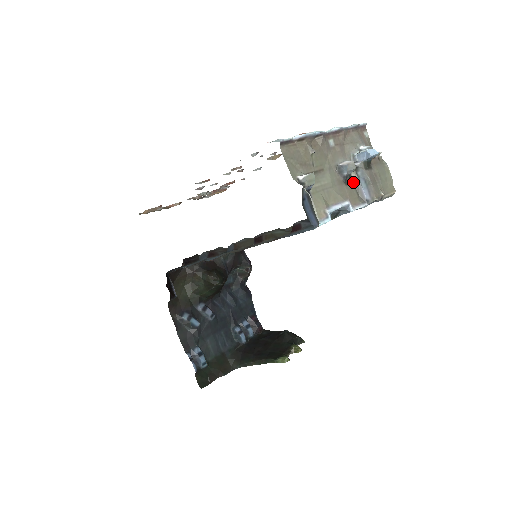
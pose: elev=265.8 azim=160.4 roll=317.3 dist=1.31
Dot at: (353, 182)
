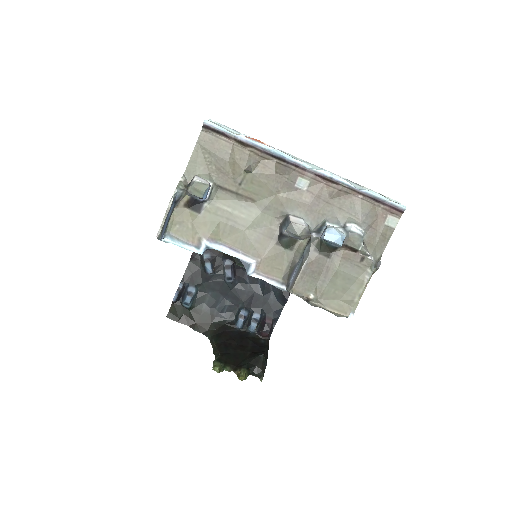
Dot at: (295, 251)
